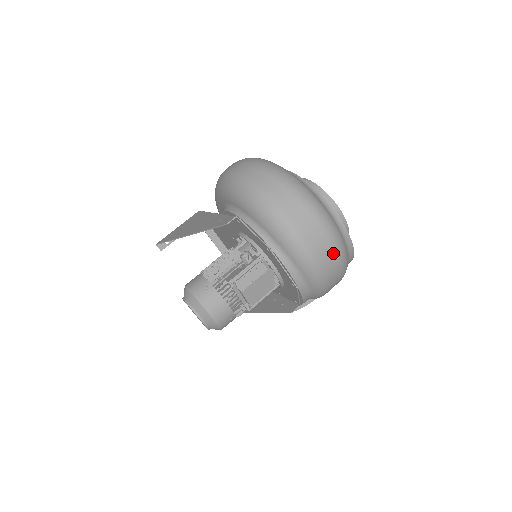
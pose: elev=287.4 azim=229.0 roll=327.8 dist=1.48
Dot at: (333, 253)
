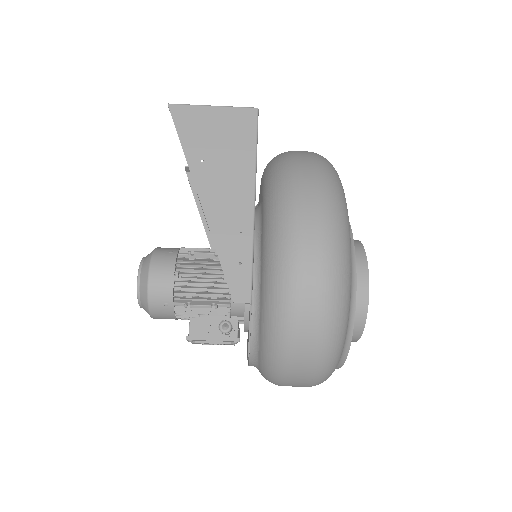
Dot at: occluded
